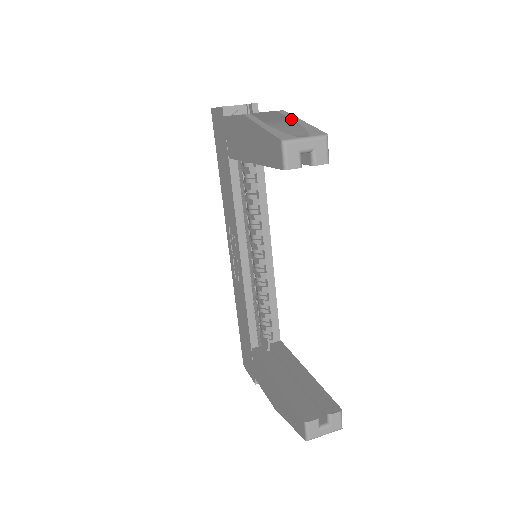
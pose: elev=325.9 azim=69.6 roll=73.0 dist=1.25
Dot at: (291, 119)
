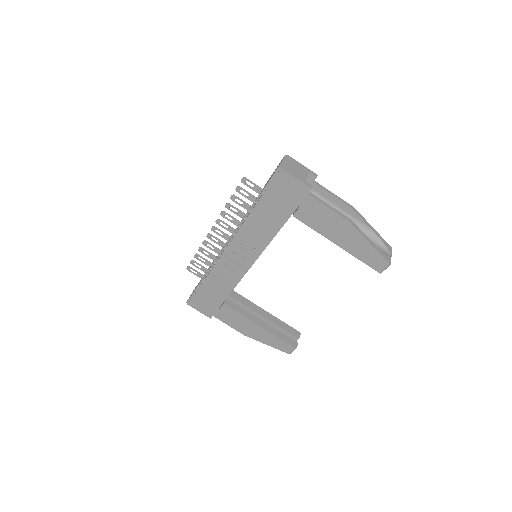
Dot at: (368, 225)
